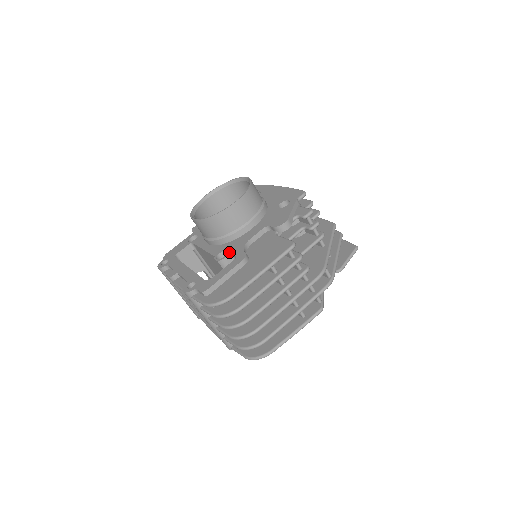
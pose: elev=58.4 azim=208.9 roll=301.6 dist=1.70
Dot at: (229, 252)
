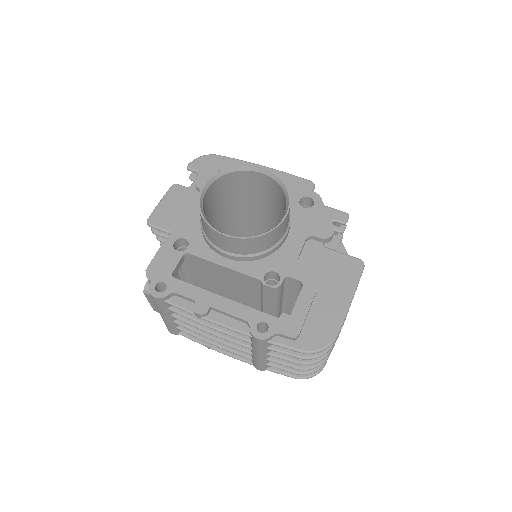
Dot at: (282, 274)
